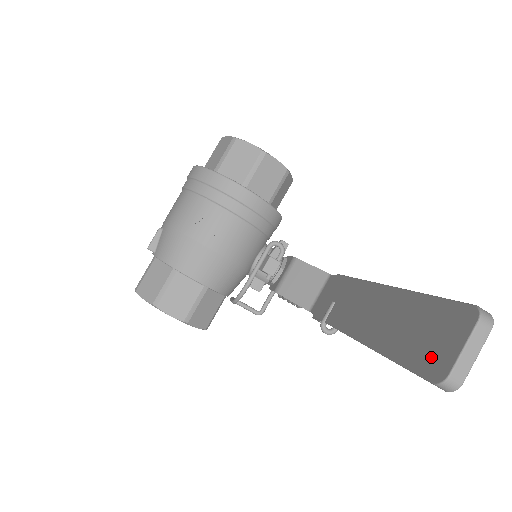
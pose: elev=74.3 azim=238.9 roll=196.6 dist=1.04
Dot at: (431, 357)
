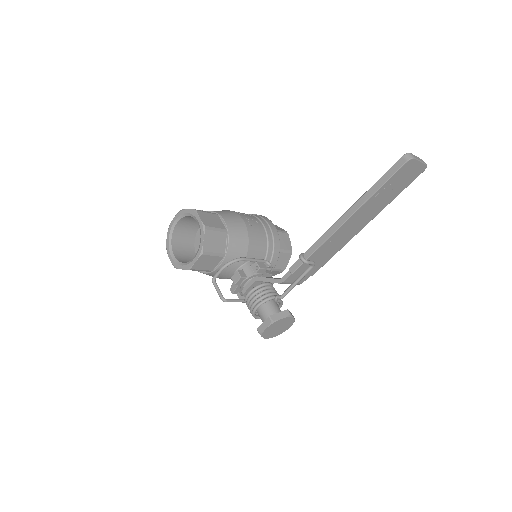
Dot at: occluded
